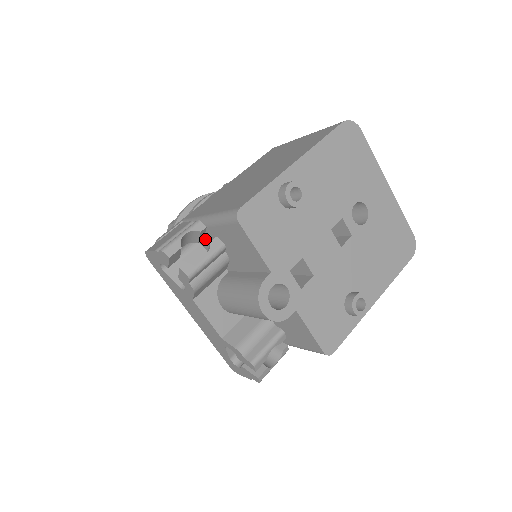
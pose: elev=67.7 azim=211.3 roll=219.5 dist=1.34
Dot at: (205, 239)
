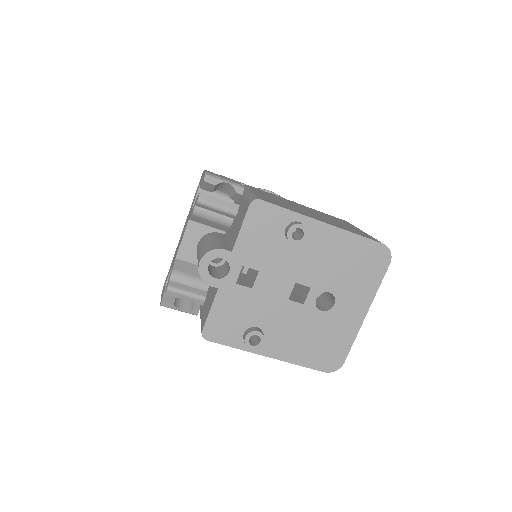
Dot at: (237, 203)
